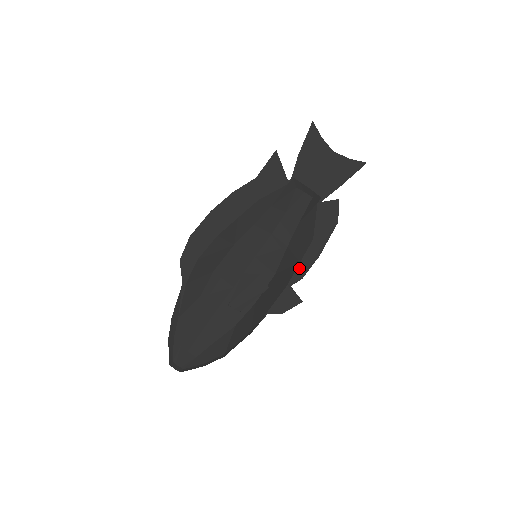
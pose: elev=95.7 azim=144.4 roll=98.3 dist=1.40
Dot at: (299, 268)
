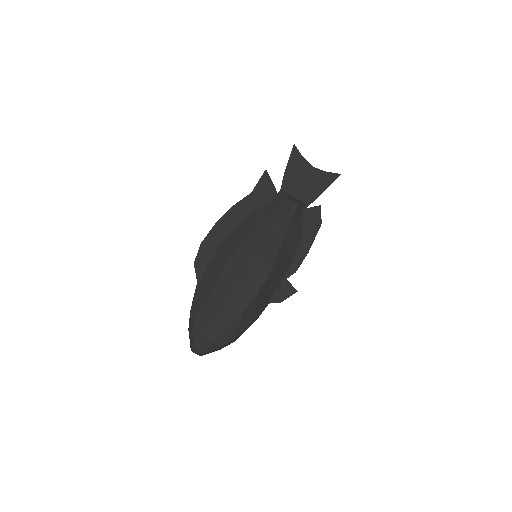
Dot at: (292, 264)
